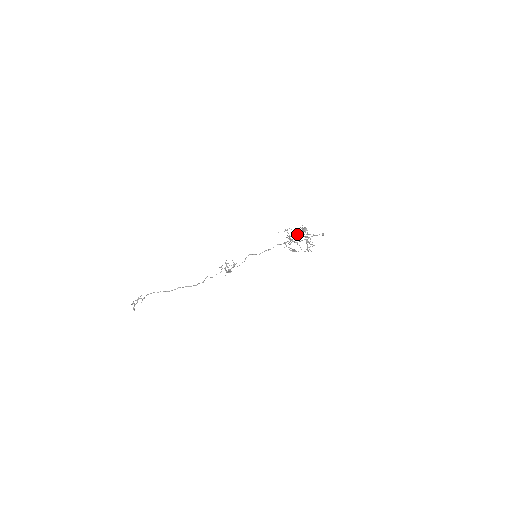
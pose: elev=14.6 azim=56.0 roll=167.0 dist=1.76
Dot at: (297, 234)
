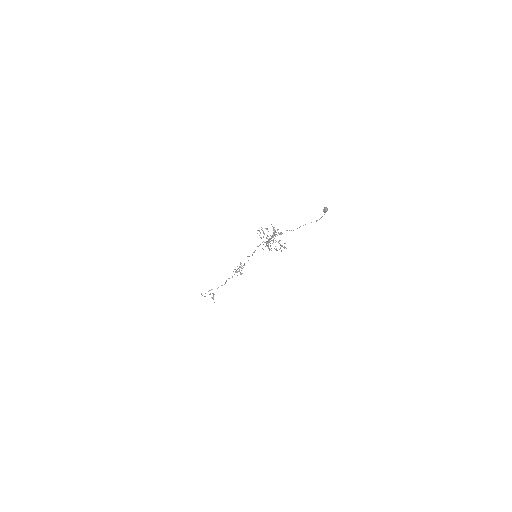
Dot at: occluded
